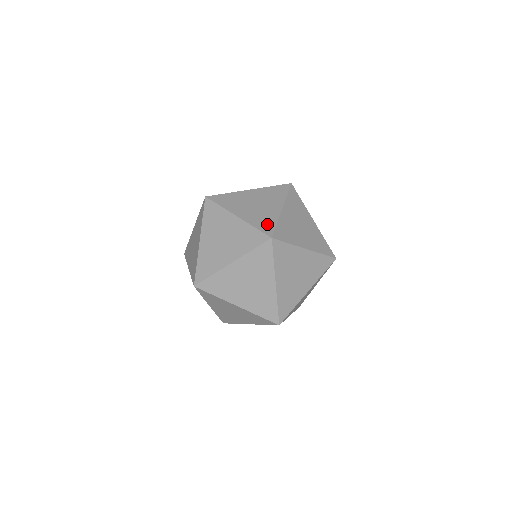
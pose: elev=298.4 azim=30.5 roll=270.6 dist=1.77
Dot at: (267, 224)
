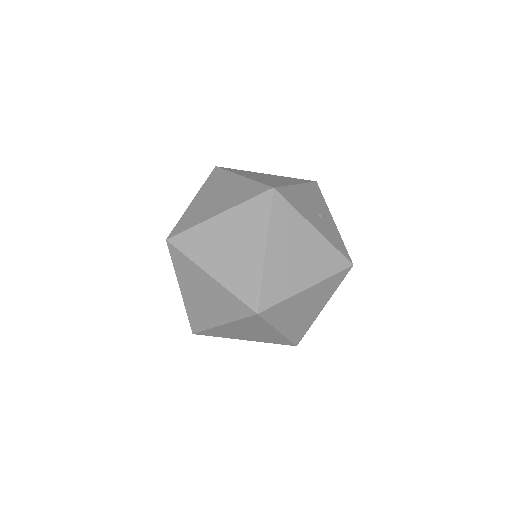
Dot at: (249, 287)
